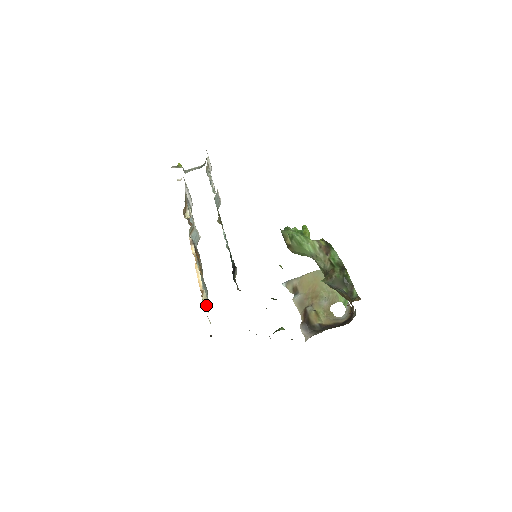
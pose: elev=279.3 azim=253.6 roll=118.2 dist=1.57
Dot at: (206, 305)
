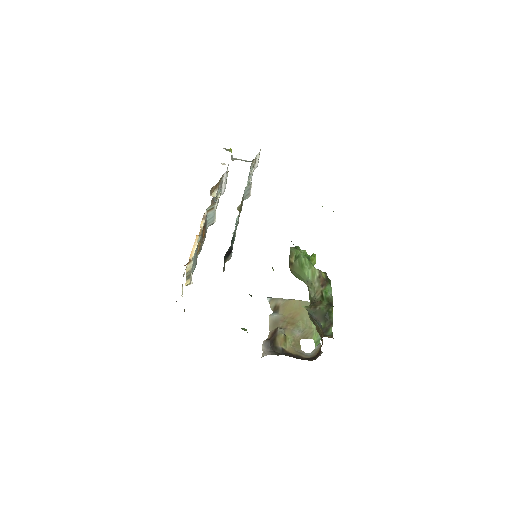
Dot at: (187, 276)
